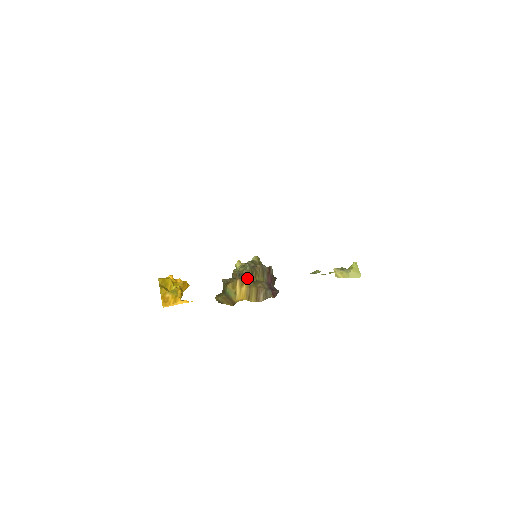
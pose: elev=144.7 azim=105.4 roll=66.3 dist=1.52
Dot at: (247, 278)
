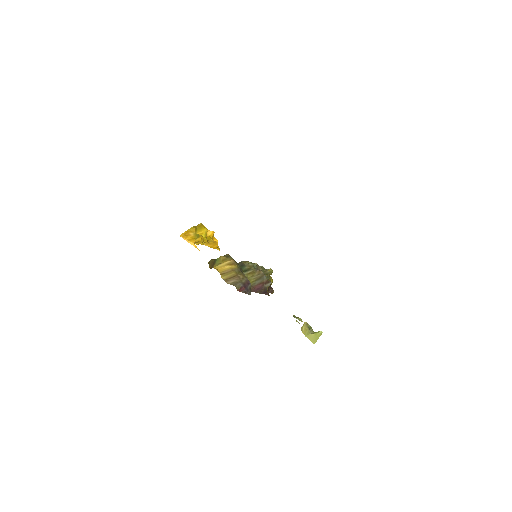
Dot at: occluded
